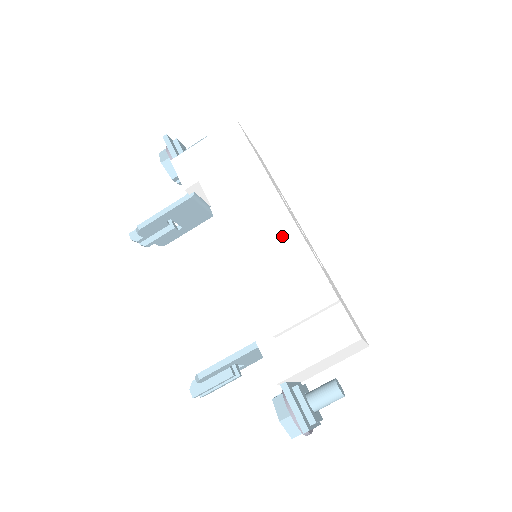
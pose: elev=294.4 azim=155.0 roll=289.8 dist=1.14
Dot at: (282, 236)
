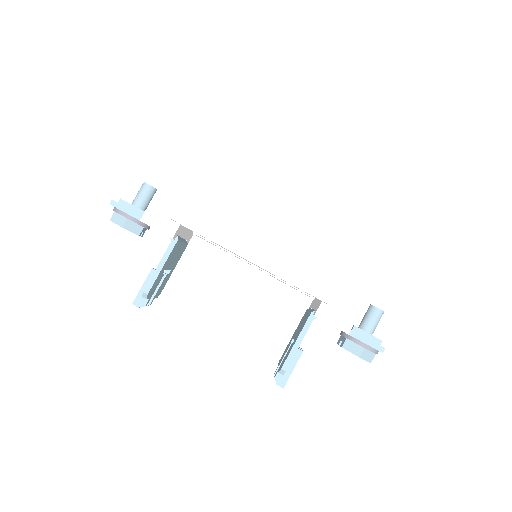
Dot at: (286, 229)
